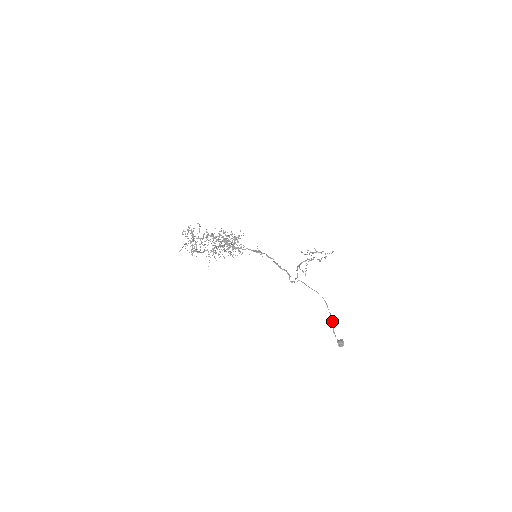
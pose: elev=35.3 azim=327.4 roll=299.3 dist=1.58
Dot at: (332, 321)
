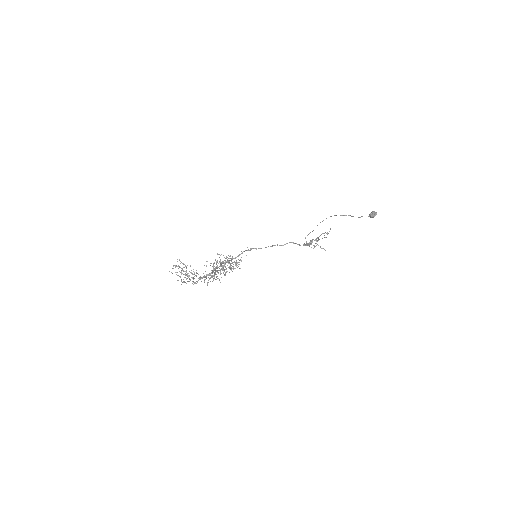
Dot at: occluded
